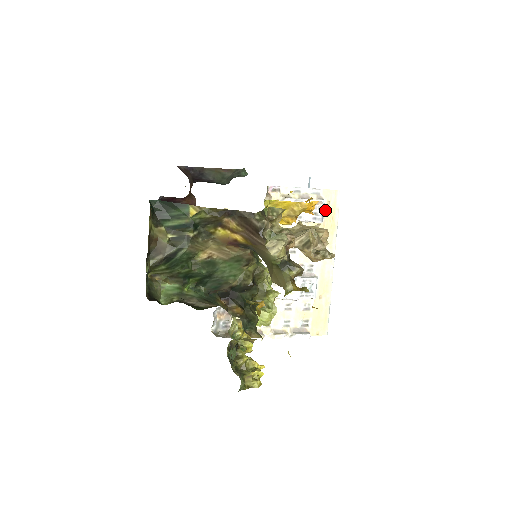
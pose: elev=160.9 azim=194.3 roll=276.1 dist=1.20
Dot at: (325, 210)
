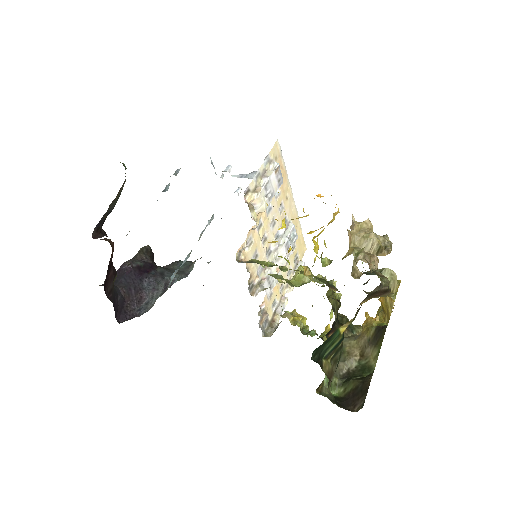
Dot at: occluded
